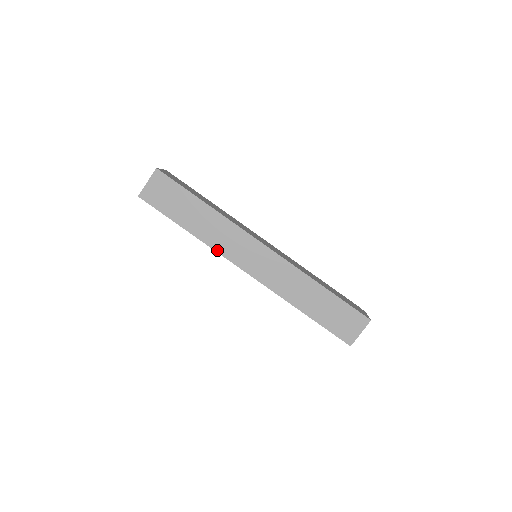
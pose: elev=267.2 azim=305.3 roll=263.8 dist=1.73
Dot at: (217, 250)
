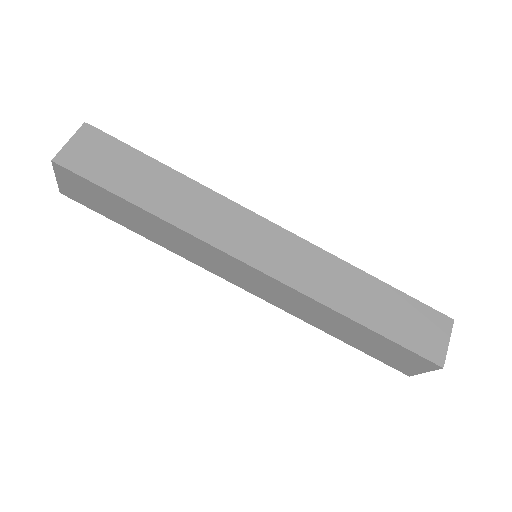
Dot at: (200, 236)
